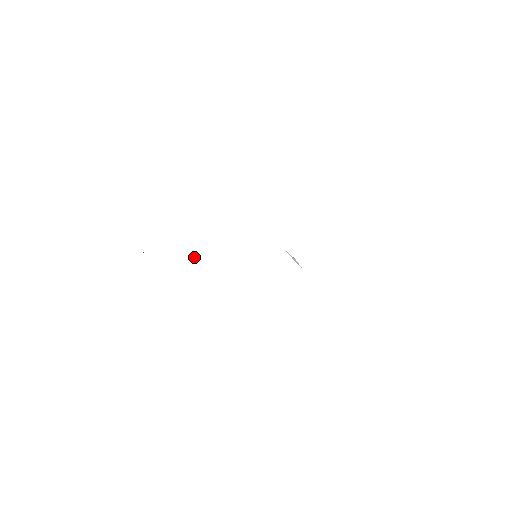
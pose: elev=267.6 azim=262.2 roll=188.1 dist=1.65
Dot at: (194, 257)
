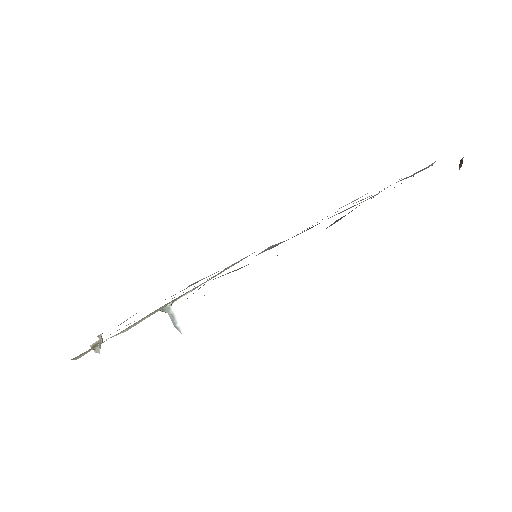
Dot at: occluded
